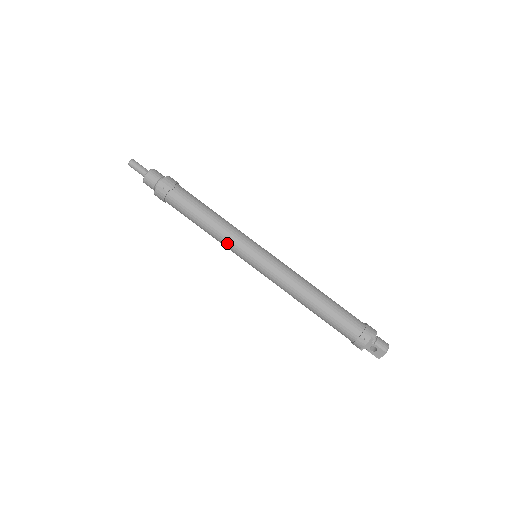
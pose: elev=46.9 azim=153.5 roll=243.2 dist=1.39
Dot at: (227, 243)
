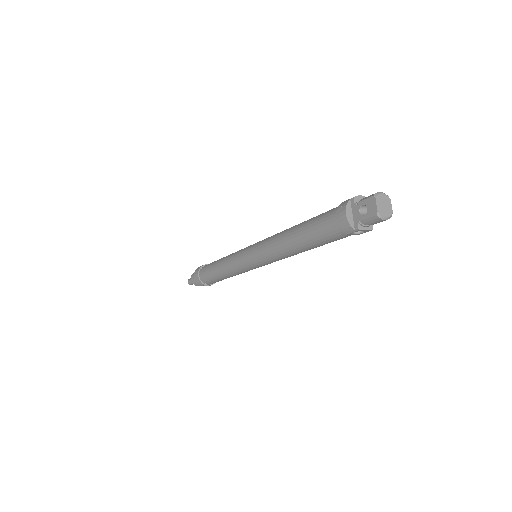
Dot at: (231, 263)
